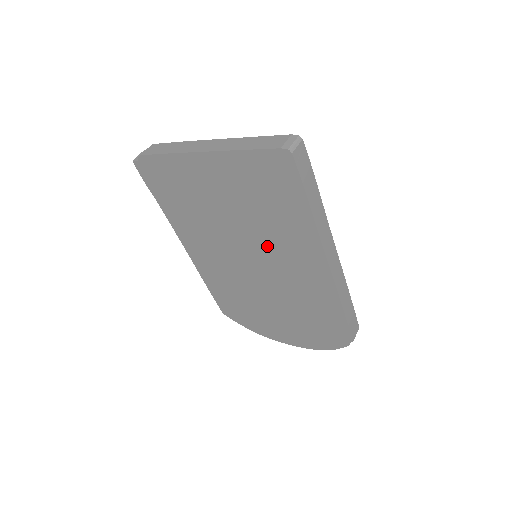
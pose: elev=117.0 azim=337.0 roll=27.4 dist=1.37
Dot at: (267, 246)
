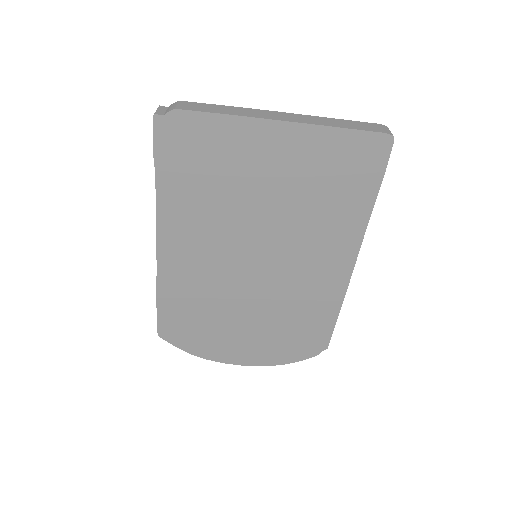
Dot at: (292, 242)
